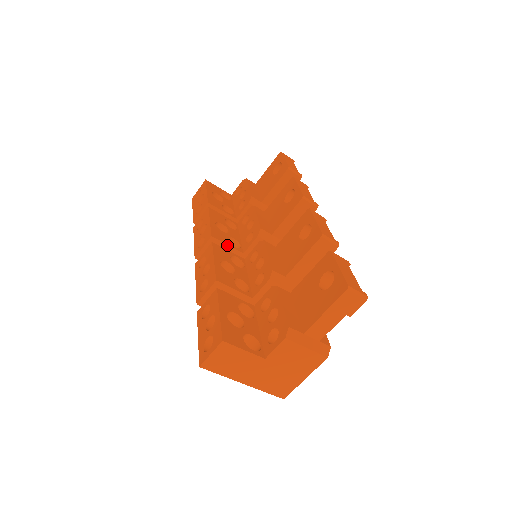
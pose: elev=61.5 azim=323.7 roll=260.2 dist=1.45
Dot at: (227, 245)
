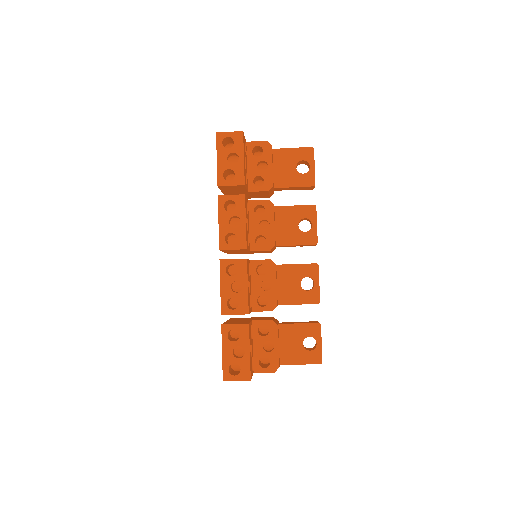
Dot at: (248, 250)
